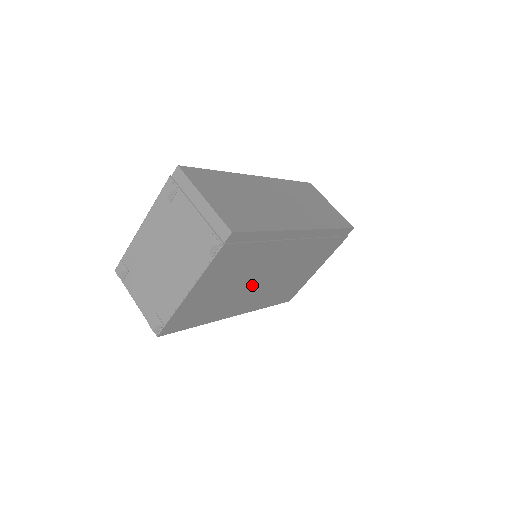
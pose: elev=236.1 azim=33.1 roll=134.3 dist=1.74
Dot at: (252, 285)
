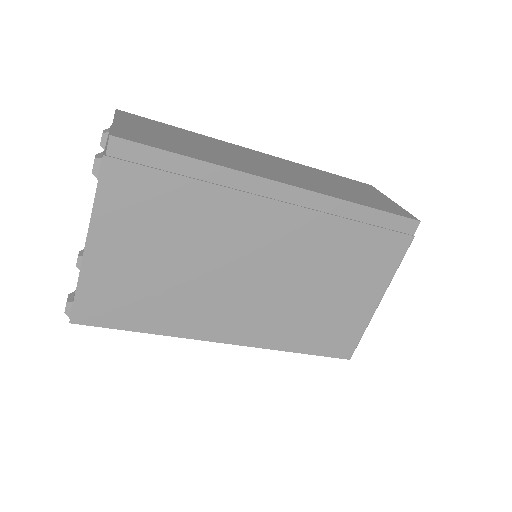
Dot at: (225, 280)
